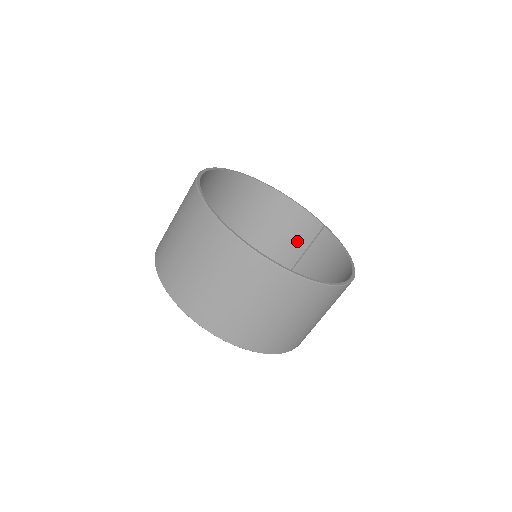
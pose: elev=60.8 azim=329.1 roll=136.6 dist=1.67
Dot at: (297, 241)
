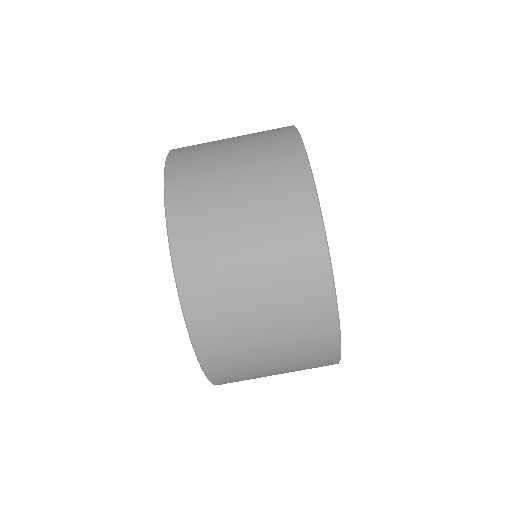
Dot at: occluded
